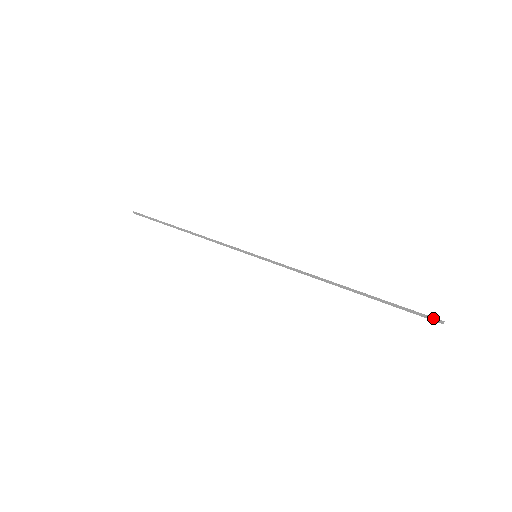
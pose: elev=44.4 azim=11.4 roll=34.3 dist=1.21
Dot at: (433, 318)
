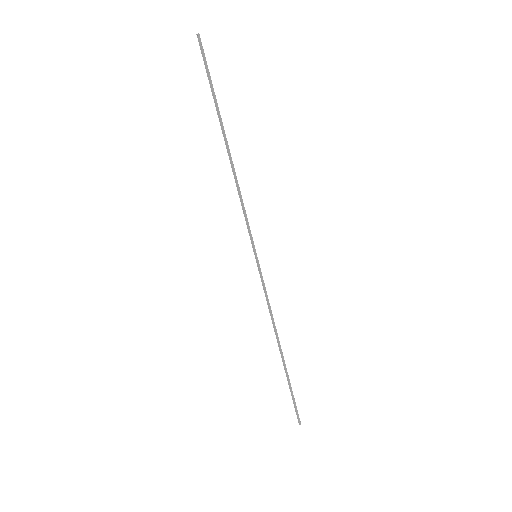
Dot at: (299, 418)
